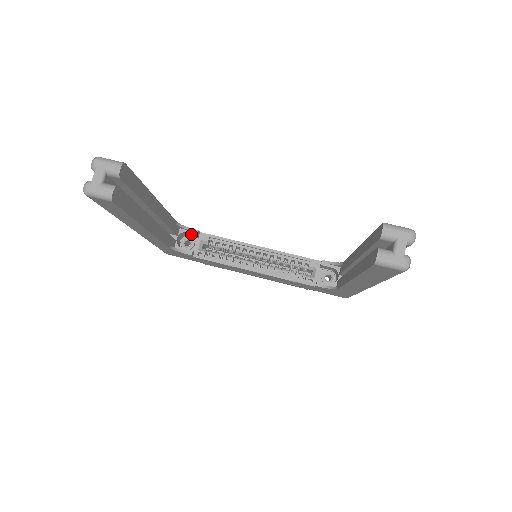
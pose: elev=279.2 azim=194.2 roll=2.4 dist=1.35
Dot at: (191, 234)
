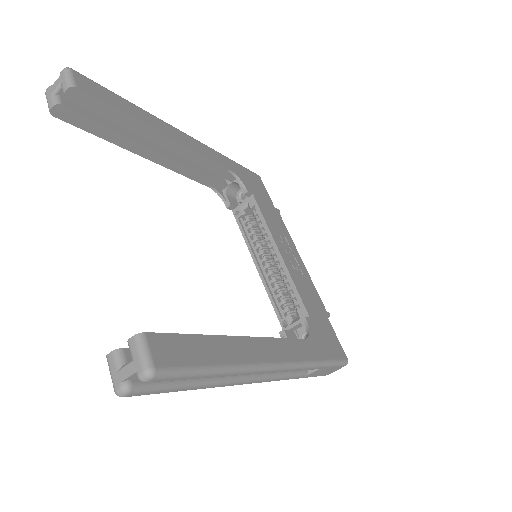
Dot at: occluded
